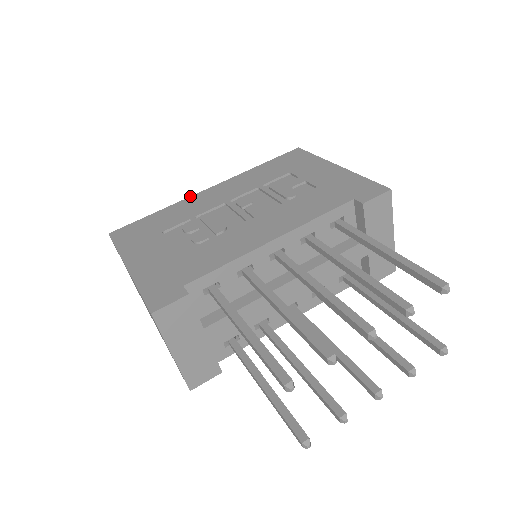
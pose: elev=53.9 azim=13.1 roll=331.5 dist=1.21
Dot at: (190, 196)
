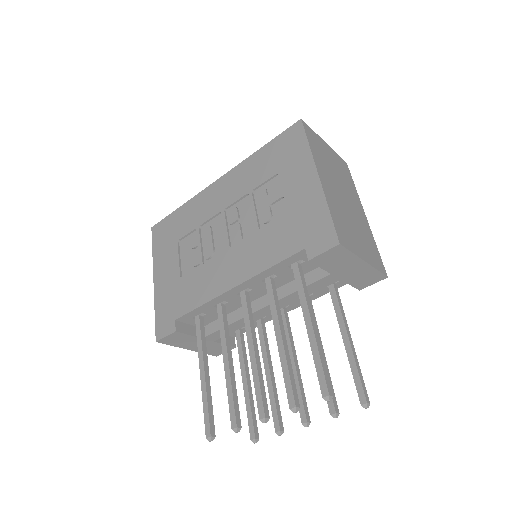
Dot at: occluded
